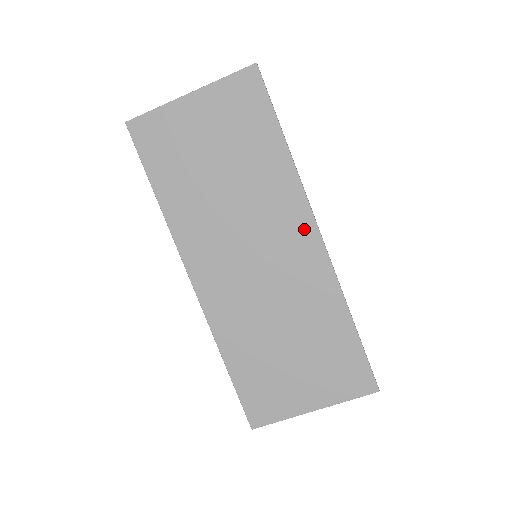
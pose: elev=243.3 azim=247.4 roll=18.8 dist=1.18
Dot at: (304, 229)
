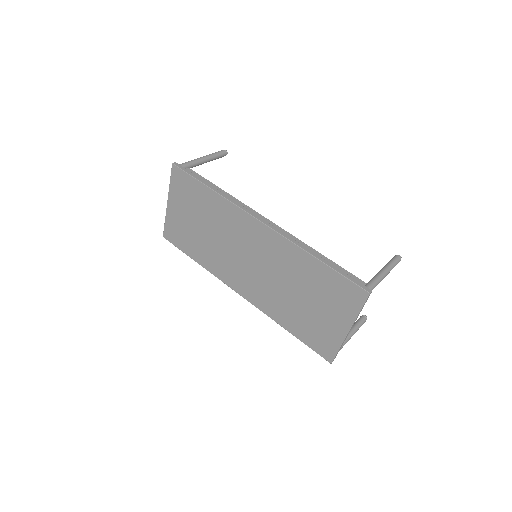
Dot at: (252, 225)
